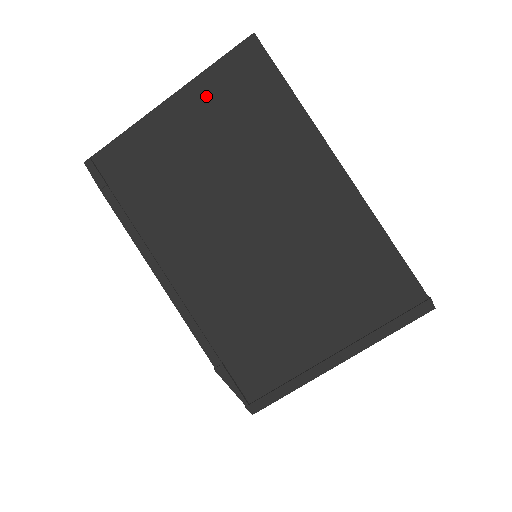
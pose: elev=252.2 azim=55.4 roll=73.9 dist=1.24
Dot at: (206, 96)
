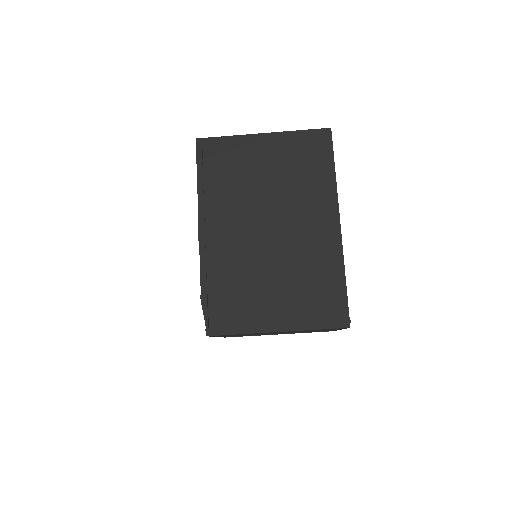
Dot at: (287, 144)
